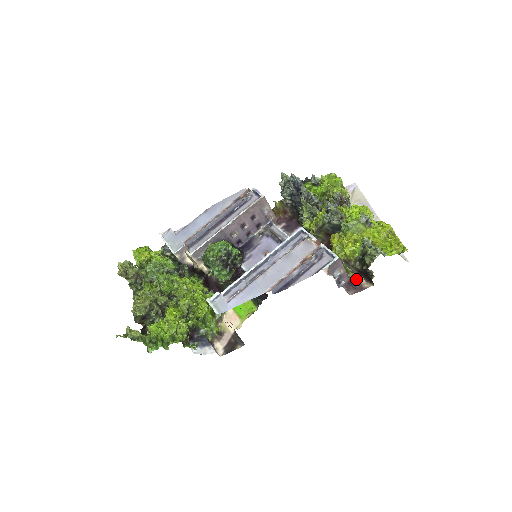
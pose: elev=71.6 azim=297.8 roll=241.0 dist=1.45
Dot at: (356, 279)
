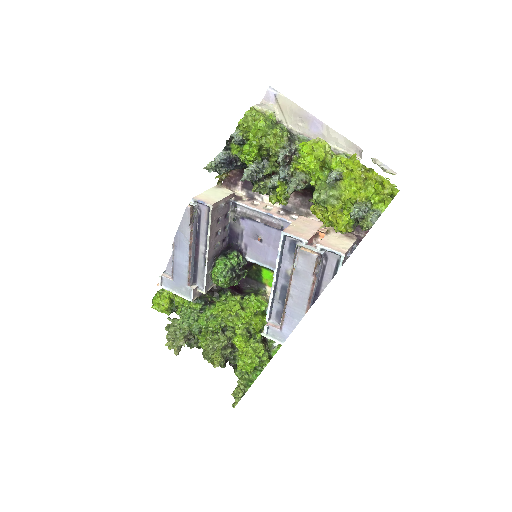
Dot at: occluded
